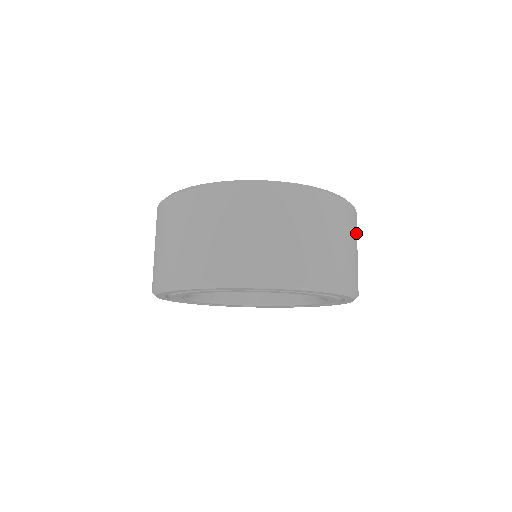
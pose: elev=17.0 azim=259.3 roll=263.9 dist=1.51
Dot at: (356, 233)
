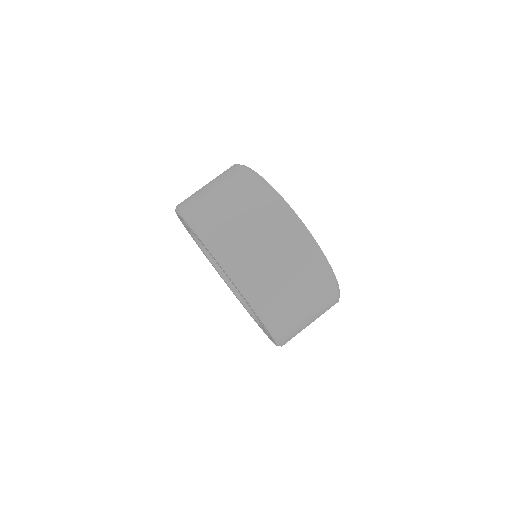
Dot at: occluded
